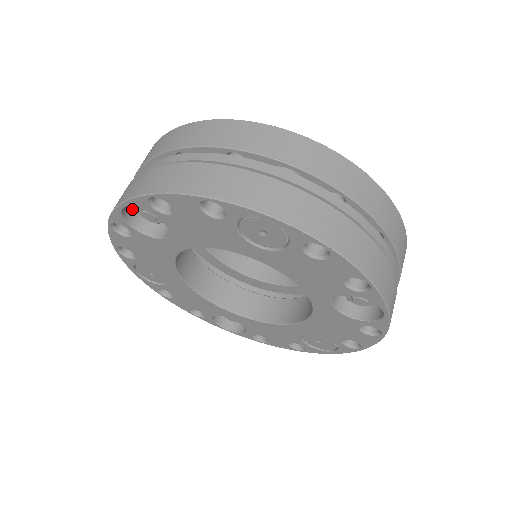
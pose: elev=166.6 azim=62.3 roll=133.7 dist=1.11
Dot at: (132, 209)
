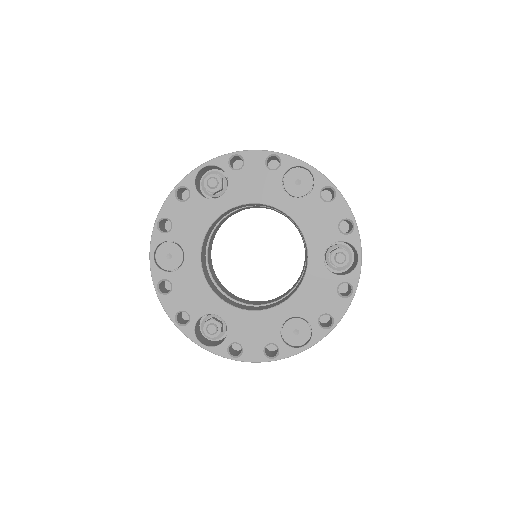
Dot at: (197, 182)
